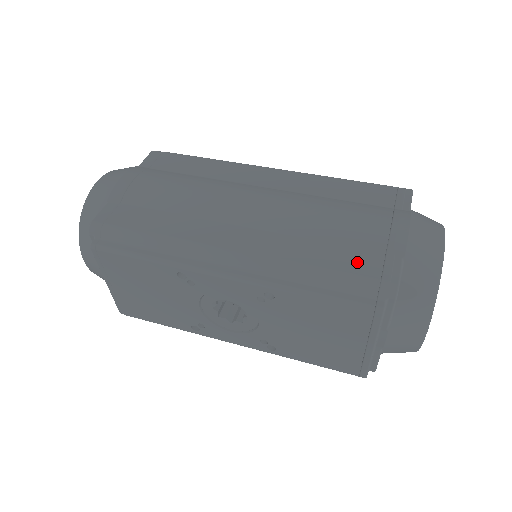
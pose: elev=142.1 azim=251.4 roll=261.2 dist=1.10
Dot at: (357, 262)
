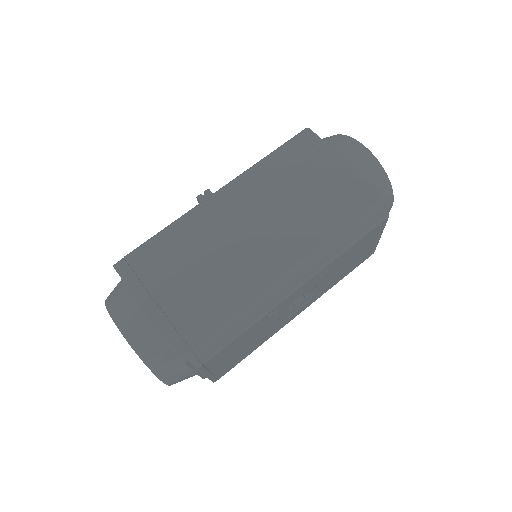
Dot at: (351, 203)
